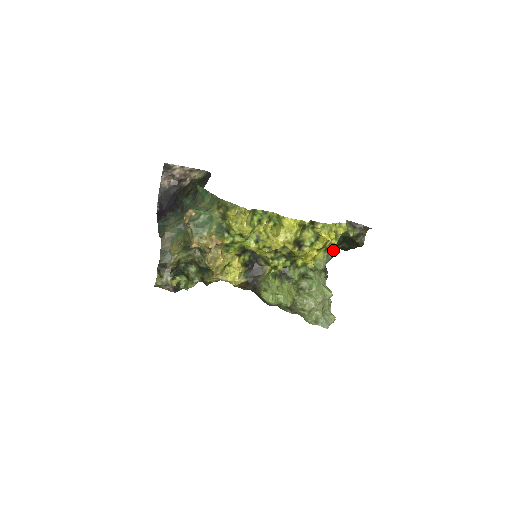
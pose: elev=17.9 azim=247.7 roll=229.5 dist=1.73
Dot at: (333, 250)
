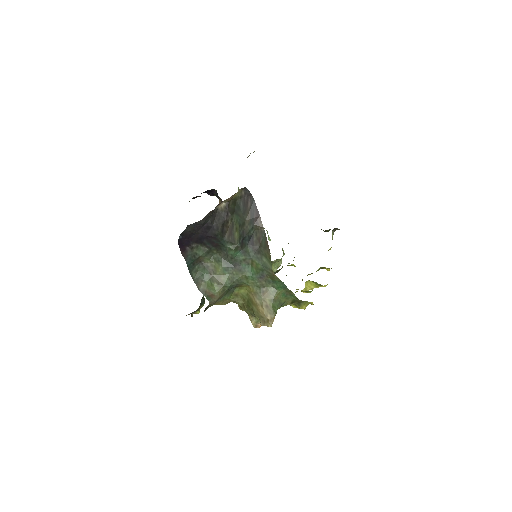
Dot at: occluded
